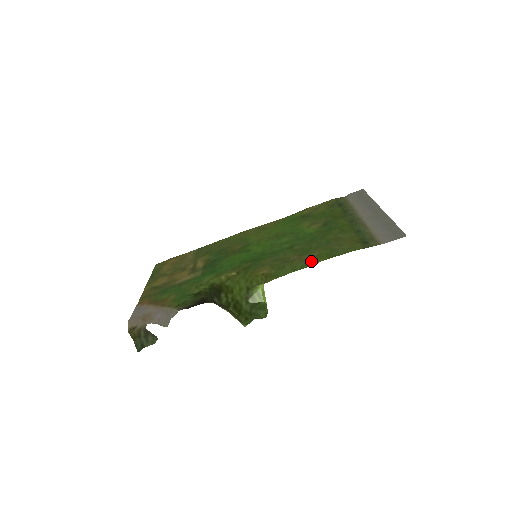
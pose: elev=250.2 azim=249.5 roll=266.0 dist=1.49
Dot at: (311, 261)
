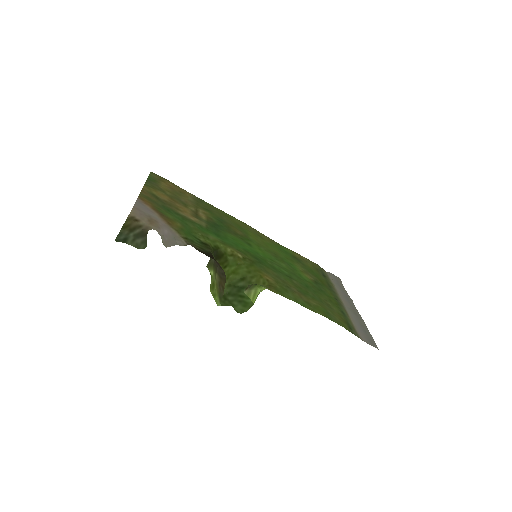
Dot at: (311, 306)
